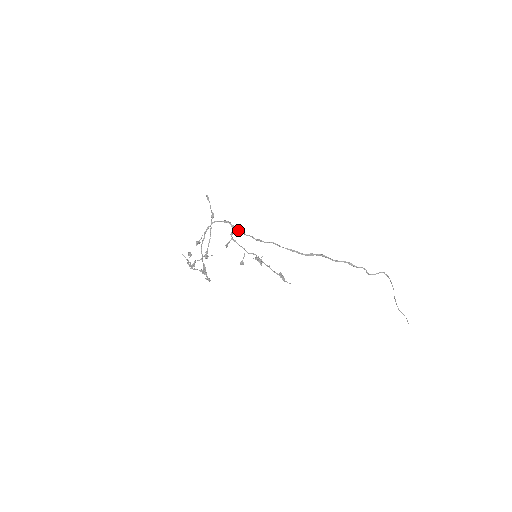
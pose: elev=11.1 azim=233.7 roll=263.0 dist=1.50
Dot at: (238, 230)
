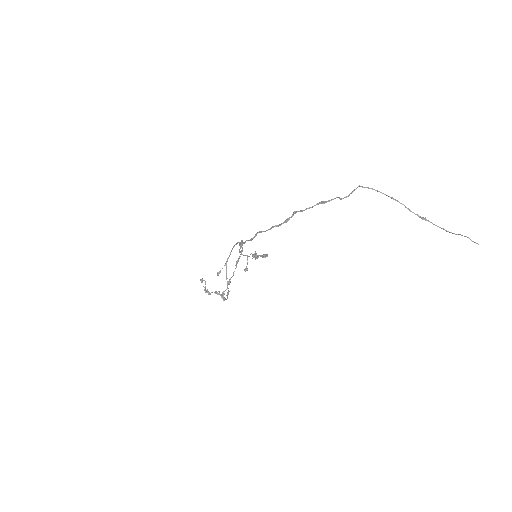
Dot at: (242, 243)
